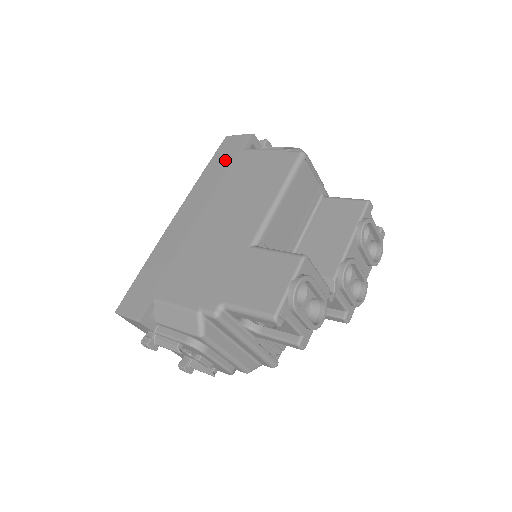
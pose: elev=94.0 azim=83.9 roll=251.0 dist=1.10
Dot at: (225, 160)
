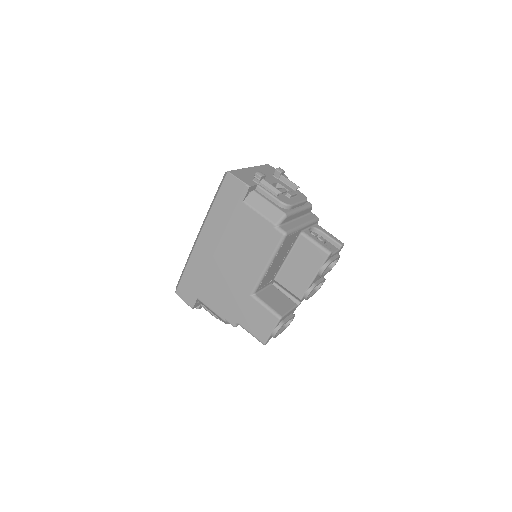
Dot at: (229, 203)
